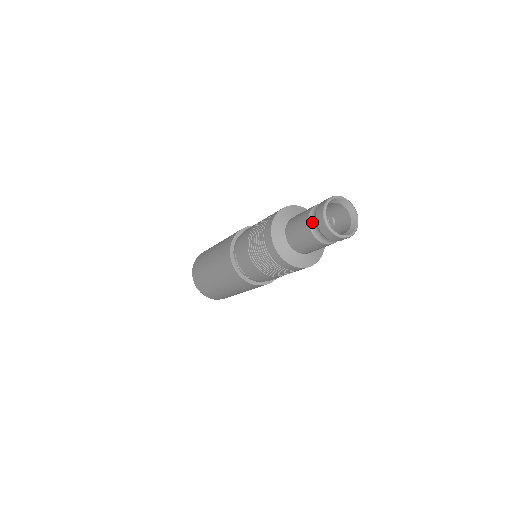
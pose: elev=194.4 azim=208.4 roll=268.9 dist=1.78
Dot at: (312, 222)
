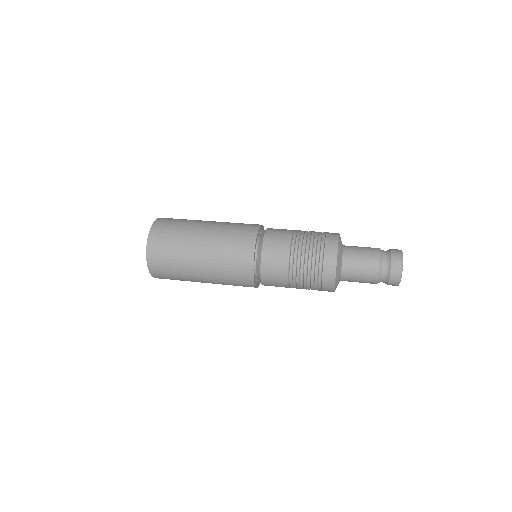
Dot at: (382, 276)
